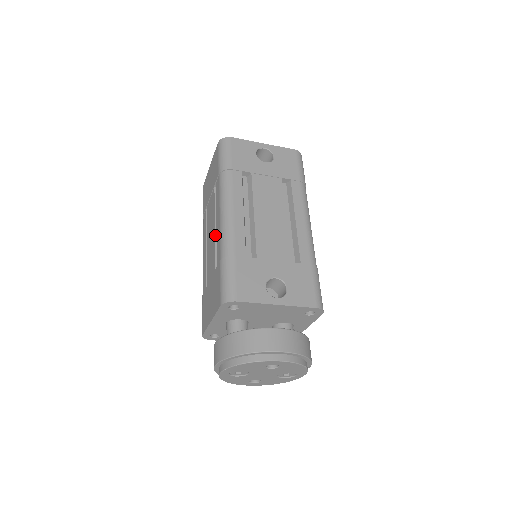
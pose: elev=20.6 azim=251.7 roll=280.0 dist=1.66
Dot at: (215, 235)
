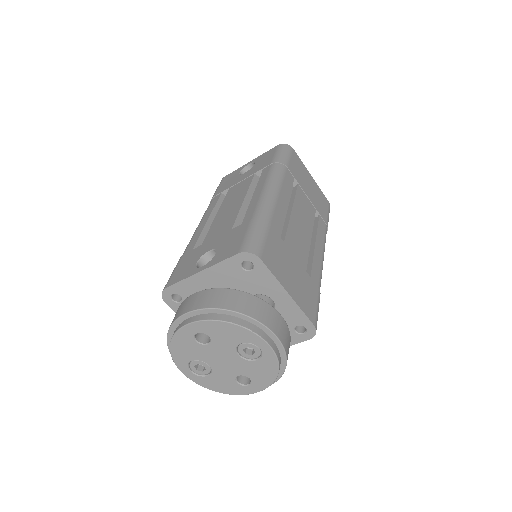
Dot at: occluded
